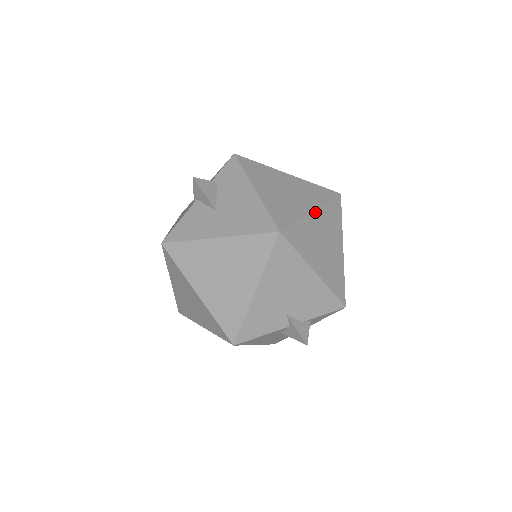
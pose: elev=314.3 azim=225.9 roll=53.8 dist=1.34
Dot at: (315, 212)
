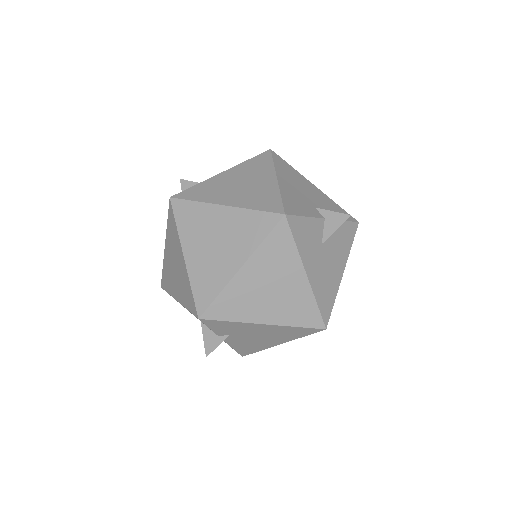
Dot at: occluded
